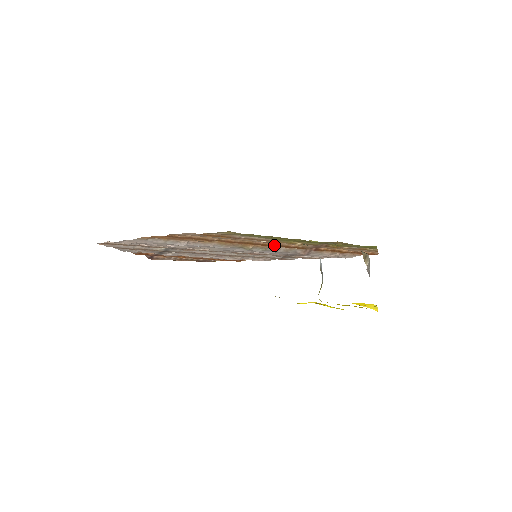
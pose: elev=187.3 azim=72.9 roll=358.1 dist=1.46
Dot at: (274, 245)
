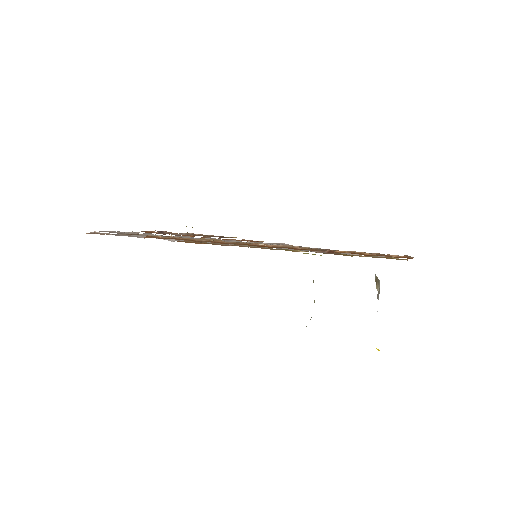
Dot at: (276, 247)
